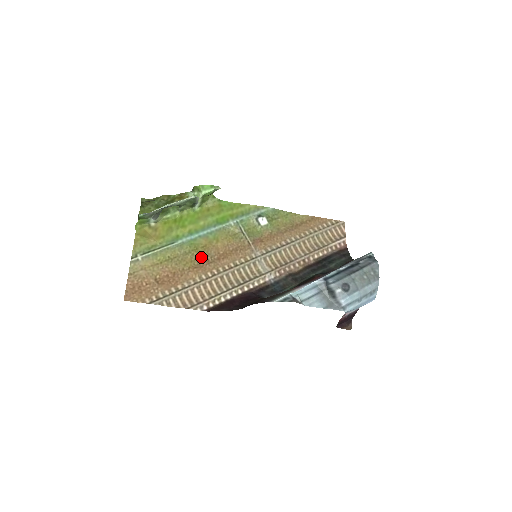
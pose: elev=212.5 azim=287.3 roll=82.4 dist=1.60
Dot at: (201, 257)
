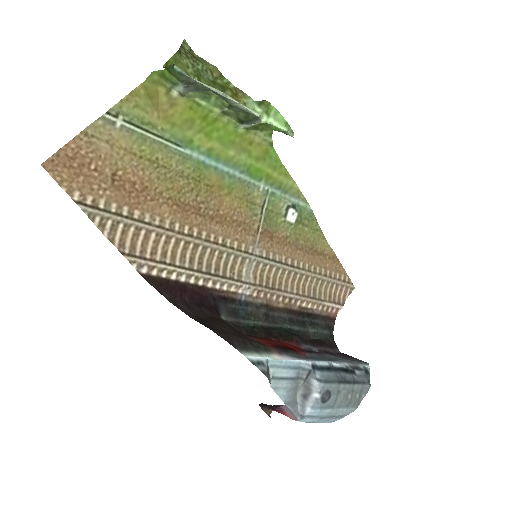
Dot at: (195, 197)
